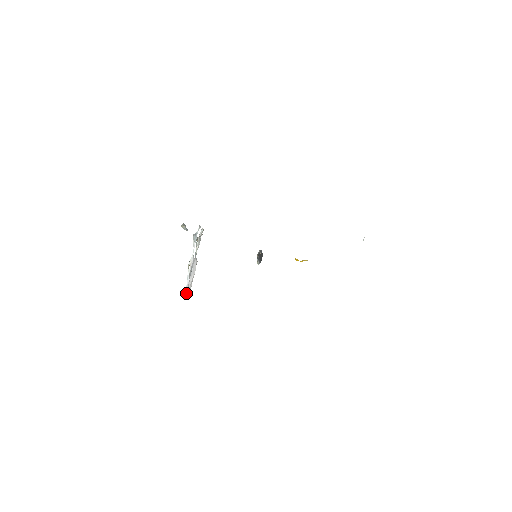
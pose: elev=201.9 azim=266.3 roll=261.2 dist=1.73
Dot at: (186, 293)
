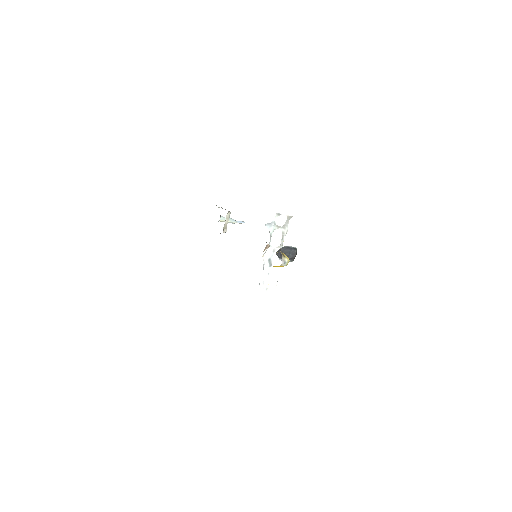
Dot at: (266, 284)
